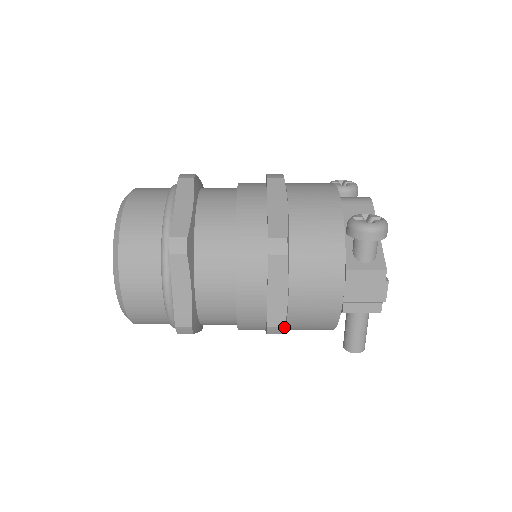
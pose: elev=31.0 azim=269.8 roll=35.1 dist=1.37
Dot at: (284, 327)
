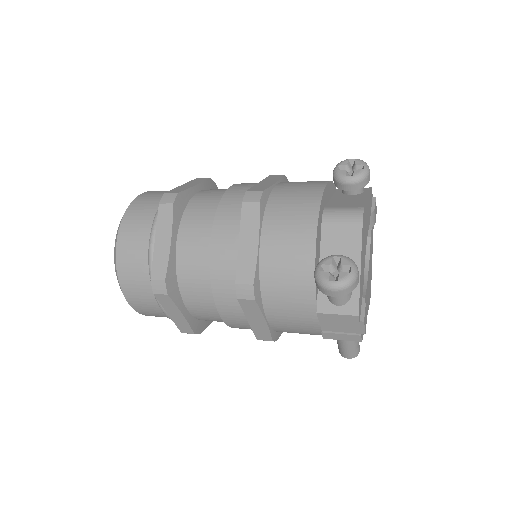
Dot at: occluded
